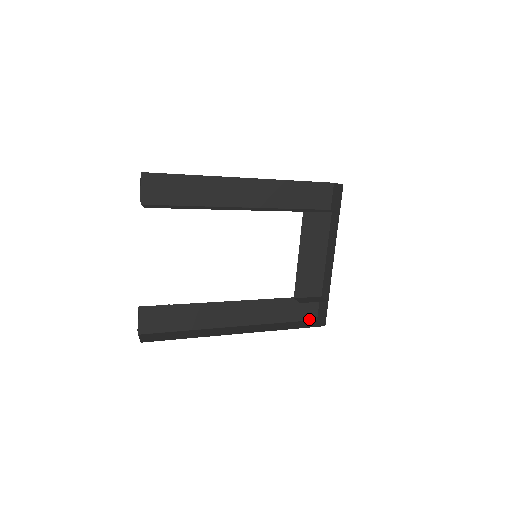
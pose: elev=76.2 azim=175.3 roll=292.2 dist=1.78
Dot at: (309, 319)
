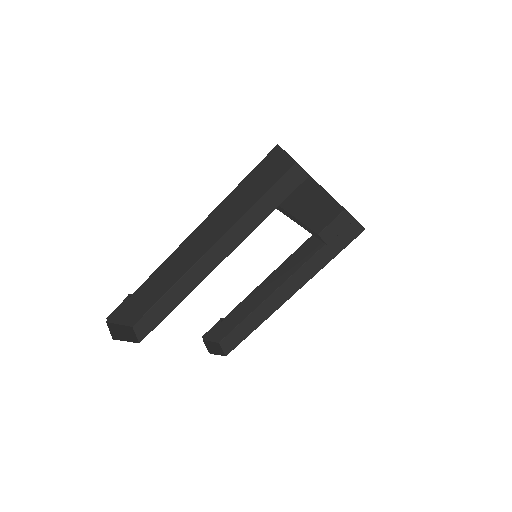
Dot at: occluded
